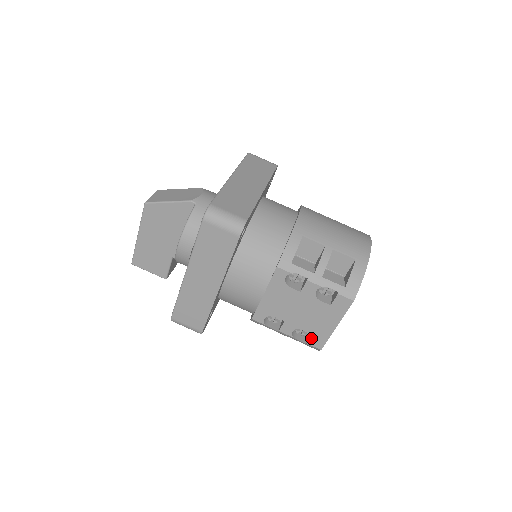
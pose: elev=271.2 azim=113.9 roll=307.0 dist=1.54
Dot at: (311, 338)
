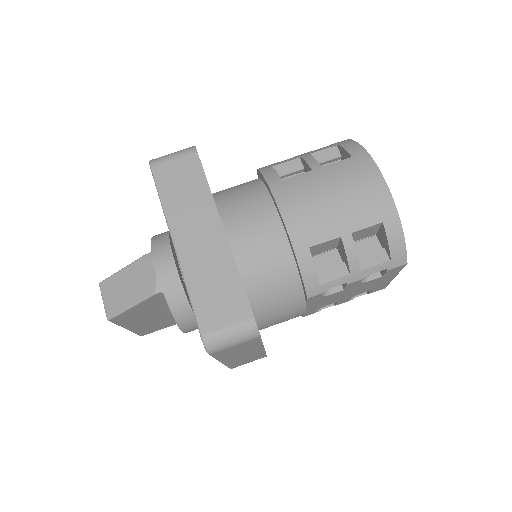
Dot at: (371, 291)
